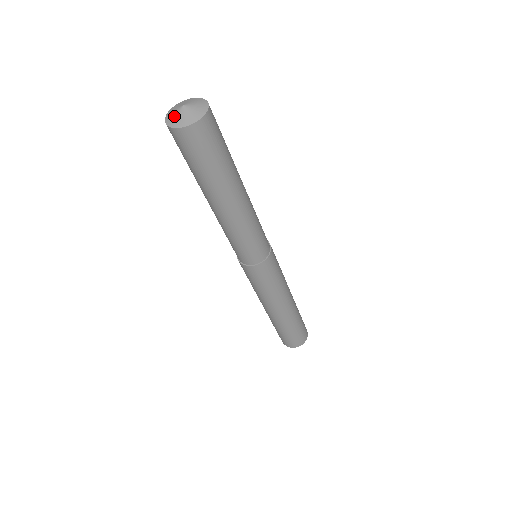
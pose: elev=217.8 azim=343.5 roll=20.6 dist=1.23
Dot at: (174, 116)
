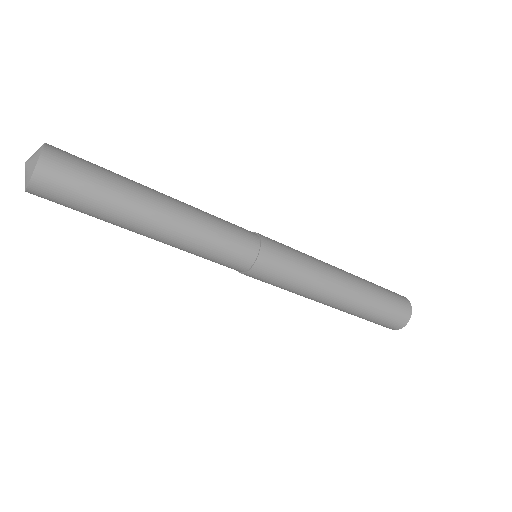
Dot at: (26, 175)
